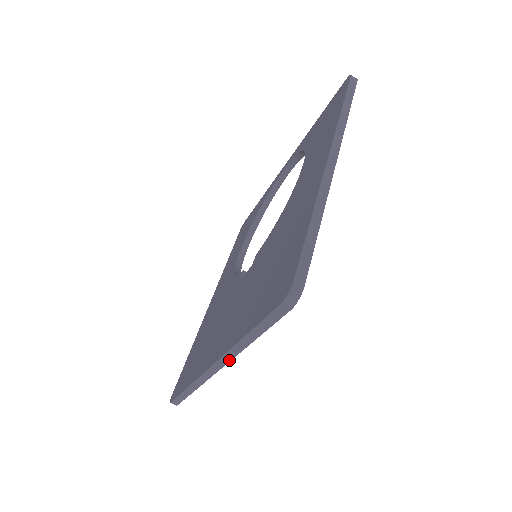
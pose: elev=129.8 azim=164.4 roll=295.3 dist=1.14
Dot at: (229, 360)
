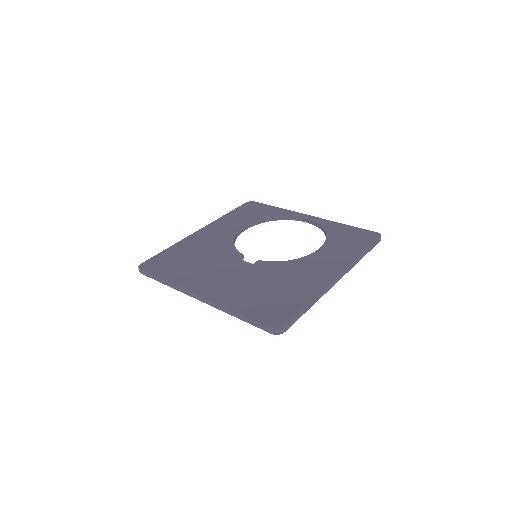
Dot at: (211, 305)
